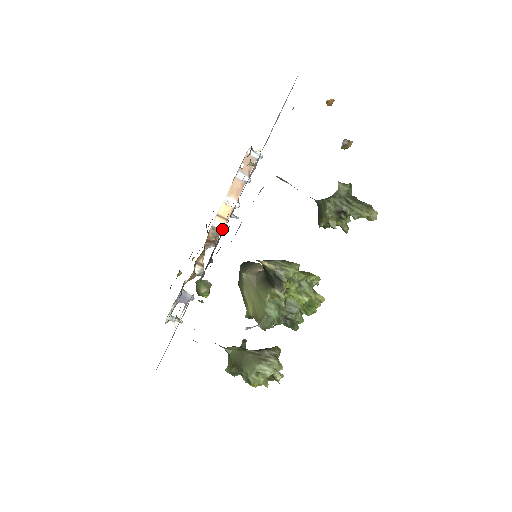
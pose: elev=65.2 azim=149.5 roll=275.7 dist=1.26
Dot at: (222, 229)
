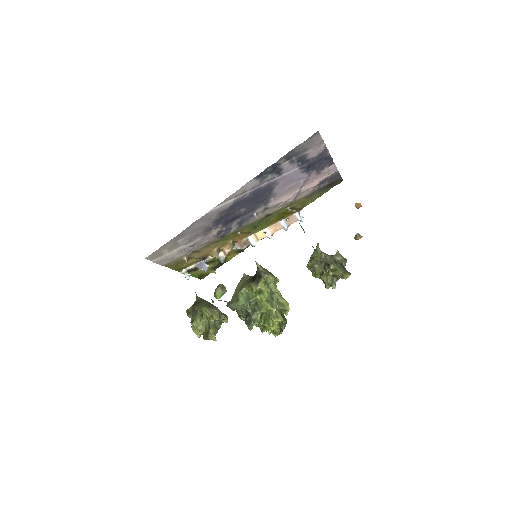
Dot at: (252, 243)
